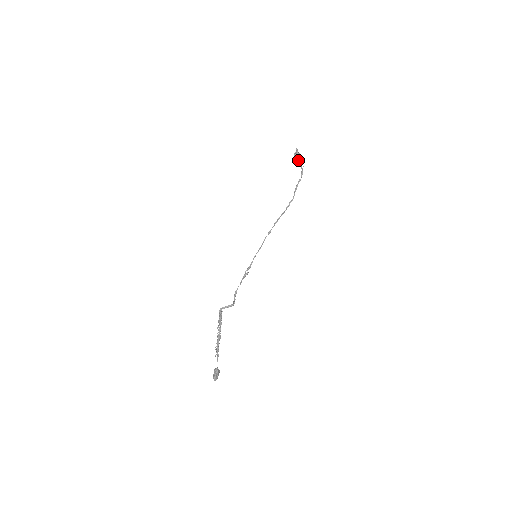
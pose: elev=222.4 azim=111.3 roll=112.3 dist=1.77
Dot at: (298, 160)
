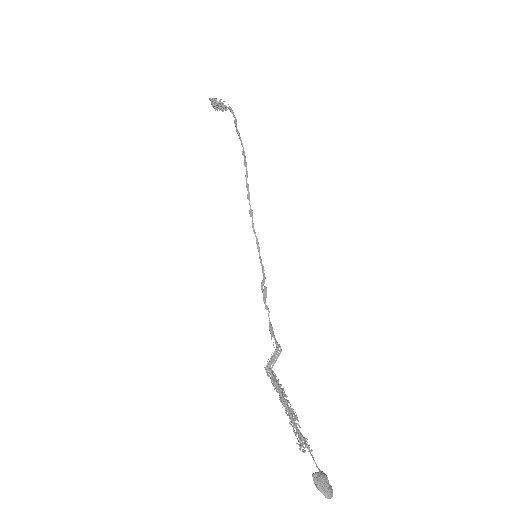
Dot at: (220, 107)
